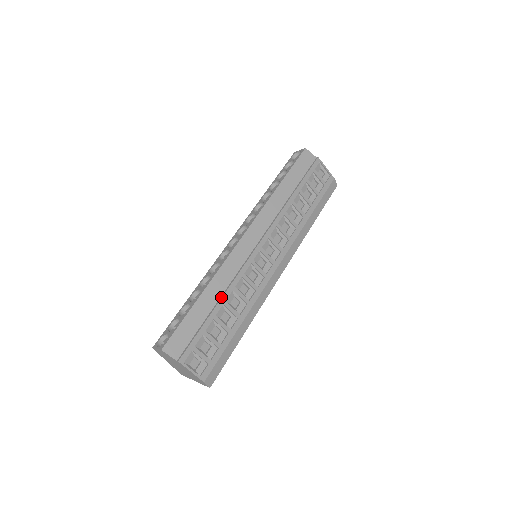
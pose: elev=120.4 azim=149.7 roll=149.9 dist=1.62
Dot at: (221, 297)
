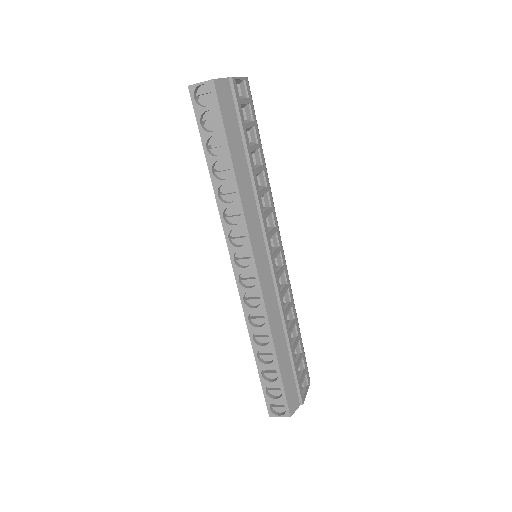
Dot at: (286, 335)
